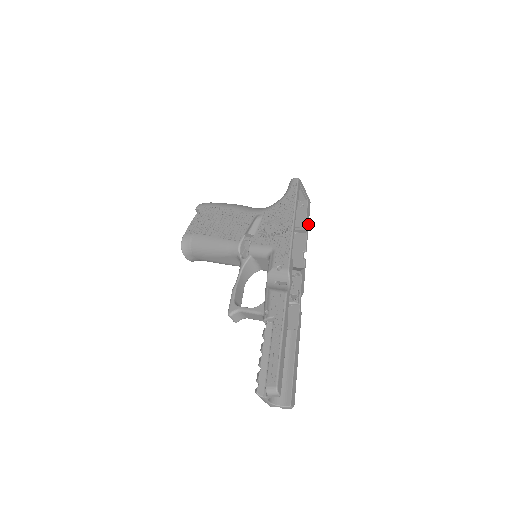
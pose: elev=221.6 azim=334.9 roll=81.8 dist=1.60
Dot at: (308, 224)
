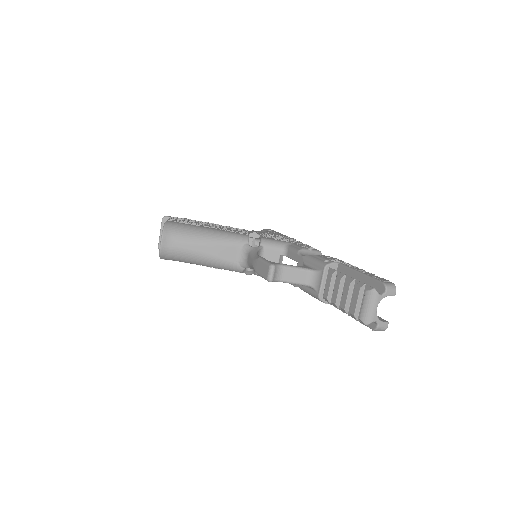
Dot at: occluded
